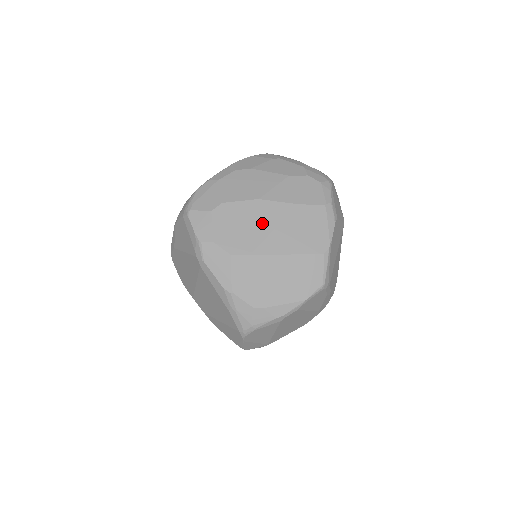
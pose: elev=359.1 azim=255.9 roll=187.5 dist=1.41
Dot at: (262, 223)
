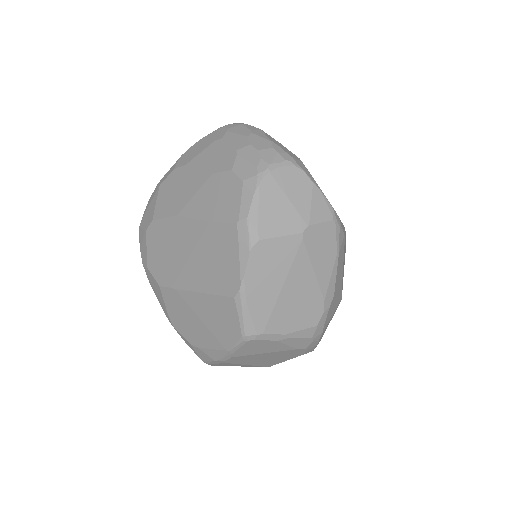
Dot at: (180, 248)
